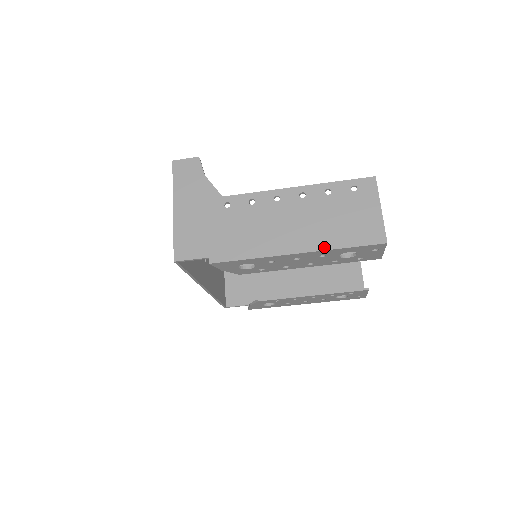
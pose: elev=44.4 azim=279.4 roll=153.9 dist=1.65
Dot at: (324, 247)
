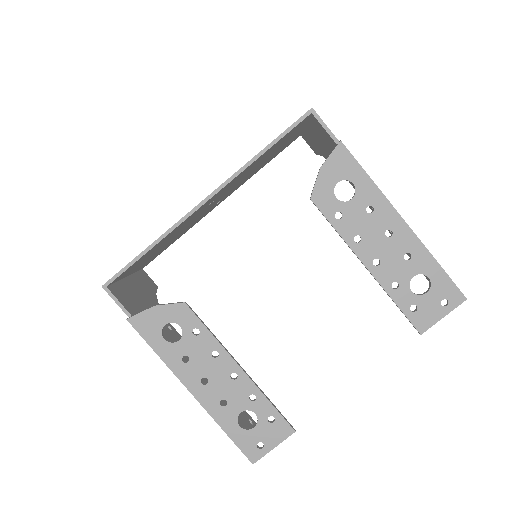
Dot at: (424, 245)
